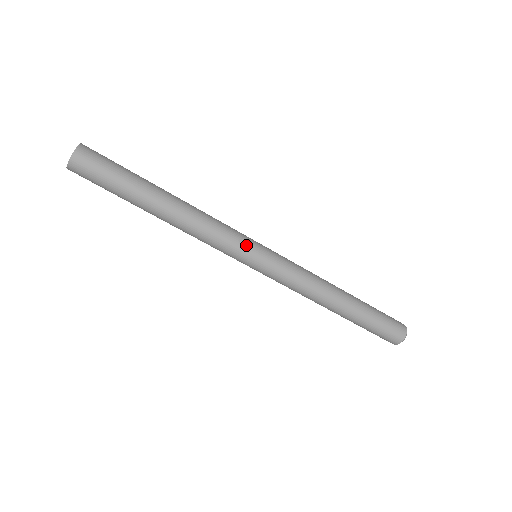
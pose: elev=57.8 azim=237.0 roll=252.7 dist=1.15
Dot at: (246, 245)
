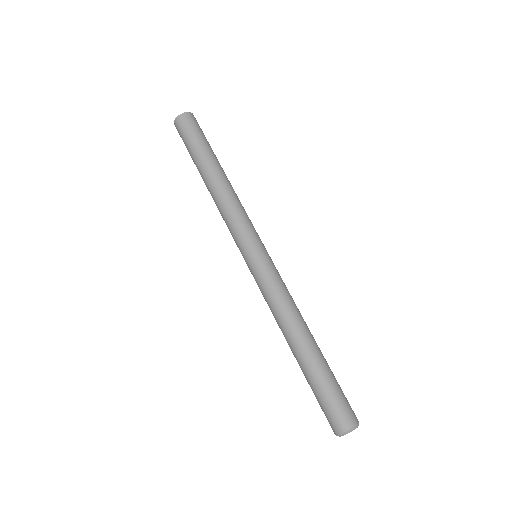
Dot at: occluded
